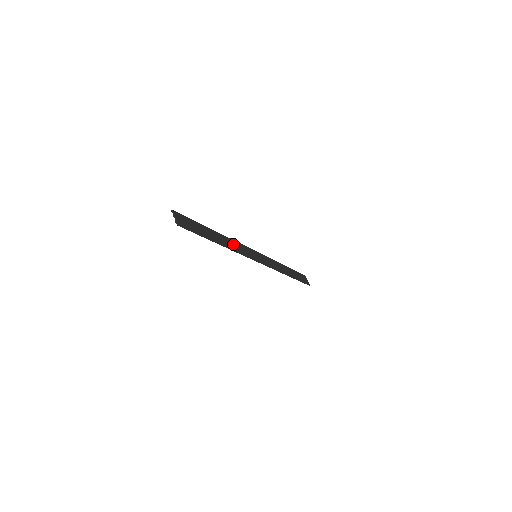
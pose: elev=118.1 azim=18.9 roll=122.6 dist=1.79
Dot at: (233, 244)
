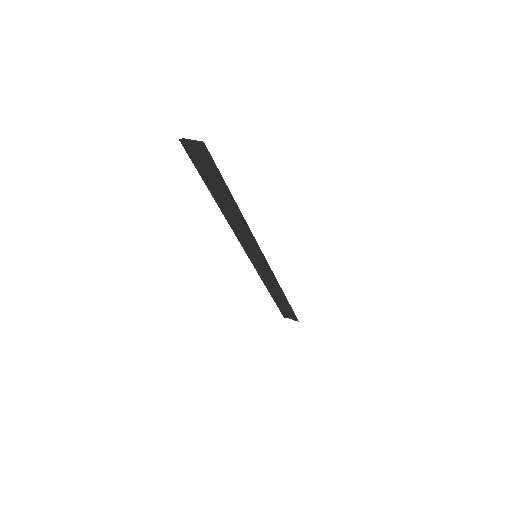
Dot at: (238, 225)
